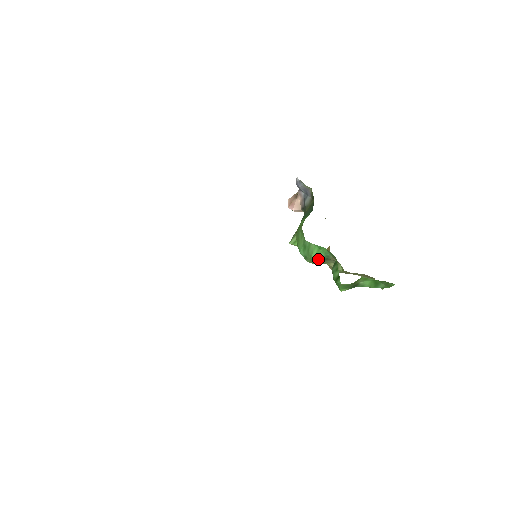
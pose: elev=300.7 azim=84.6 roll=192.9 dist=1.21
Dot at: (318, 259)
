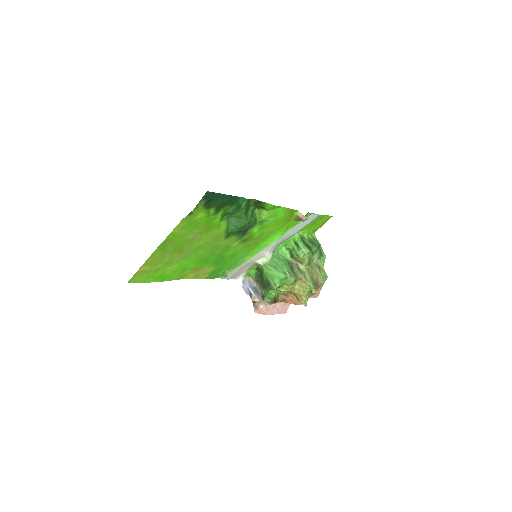
Dot at: (288, 268)
